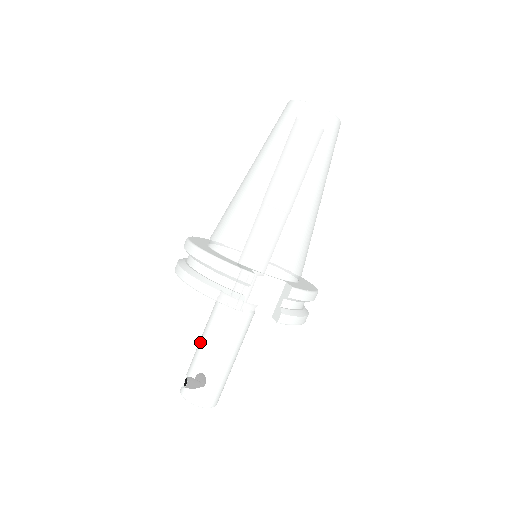
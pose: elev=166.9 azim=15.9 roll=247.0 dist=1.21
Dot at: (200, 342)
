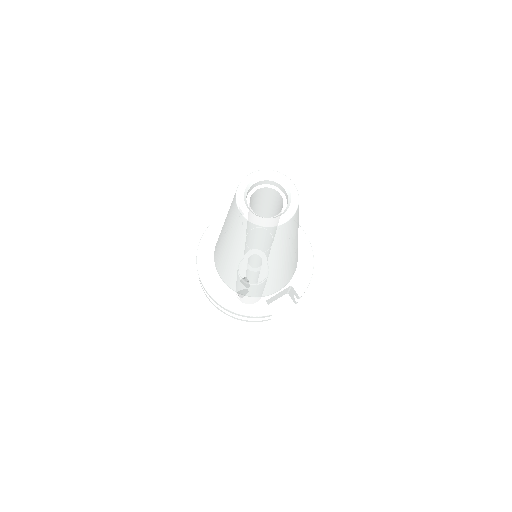
Dot at: occluded
